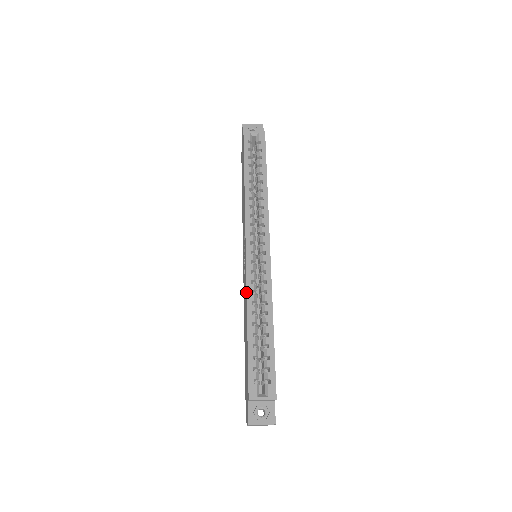
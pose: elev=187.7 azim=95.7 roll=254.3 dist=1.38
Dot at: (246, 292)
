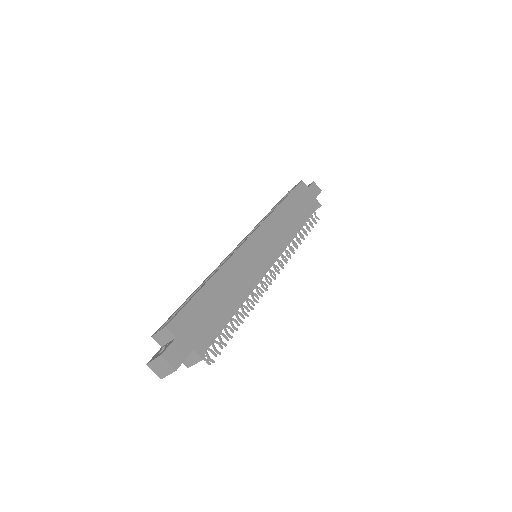
Dot at: occluded
